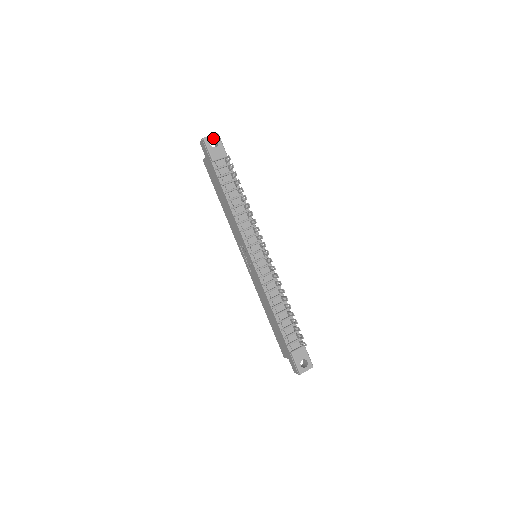
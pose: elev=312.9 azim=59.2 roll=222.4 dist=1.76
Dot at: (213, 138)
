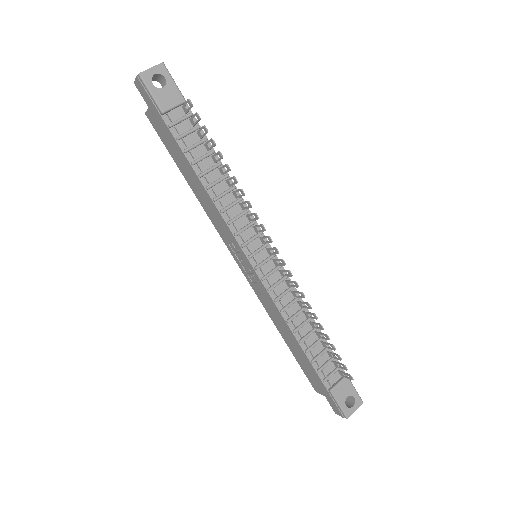
Dot at: (156, 72)
